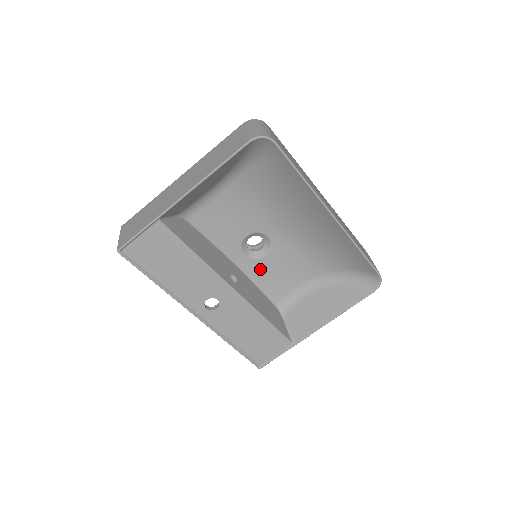
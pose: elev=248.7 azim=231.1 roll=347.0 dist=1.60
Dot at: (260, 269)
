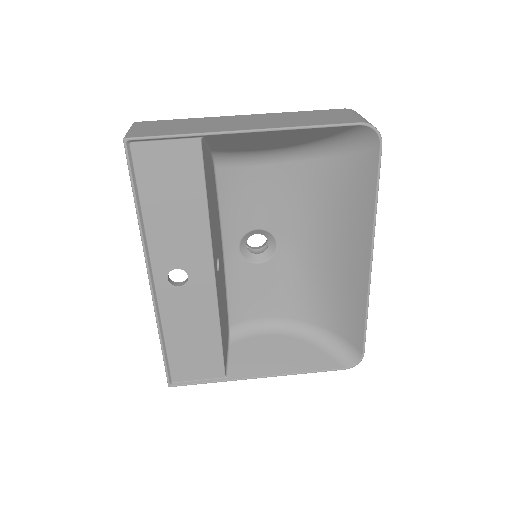
Dot at: (243, 274)
